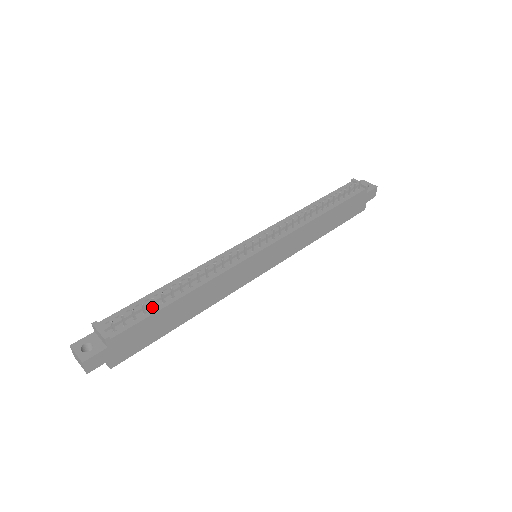
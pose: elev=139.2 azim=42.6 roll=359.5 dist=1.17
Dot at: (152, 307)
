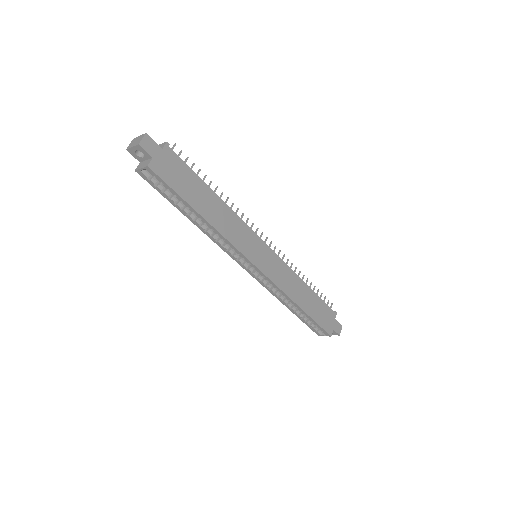
Dot at: occluded
